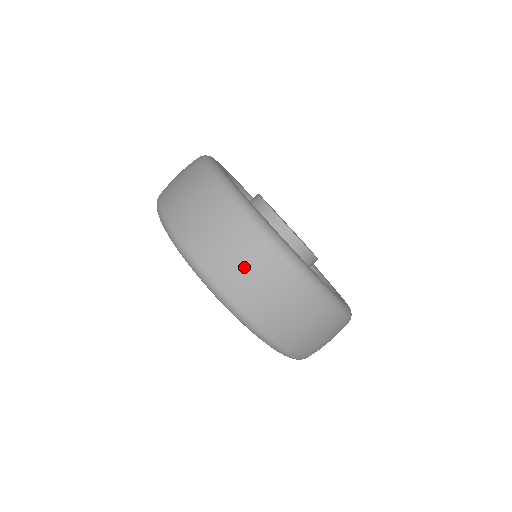
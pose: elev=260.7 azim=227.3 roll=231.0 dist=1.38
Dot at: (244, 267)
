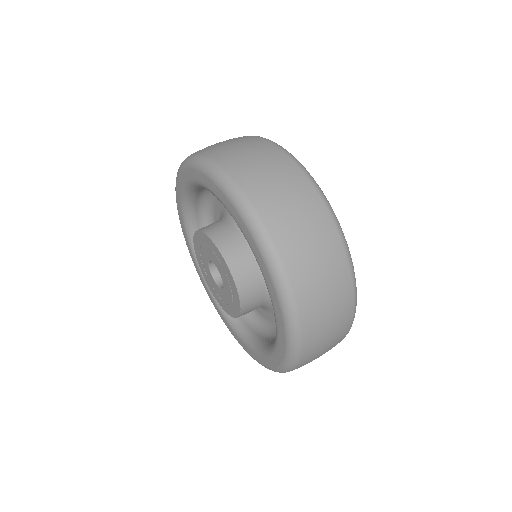
Dot at: (287, 199)
